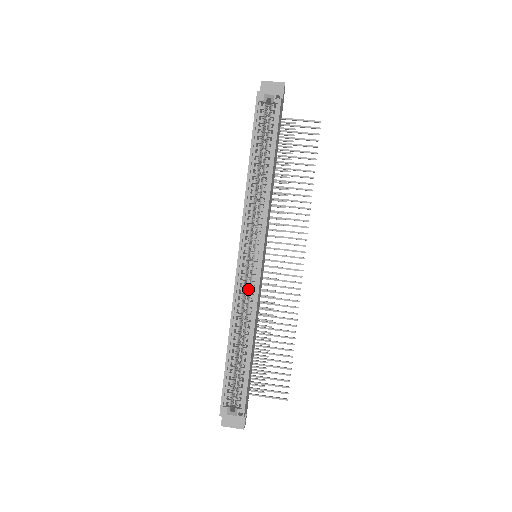
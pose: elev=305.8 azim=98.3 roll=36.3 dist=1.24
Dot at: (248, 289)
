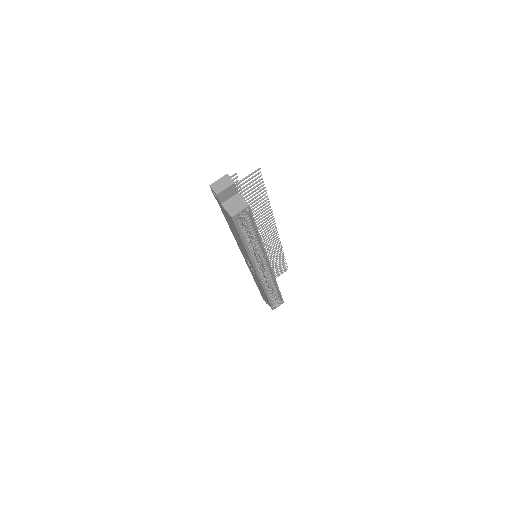
Dot at: occluded
